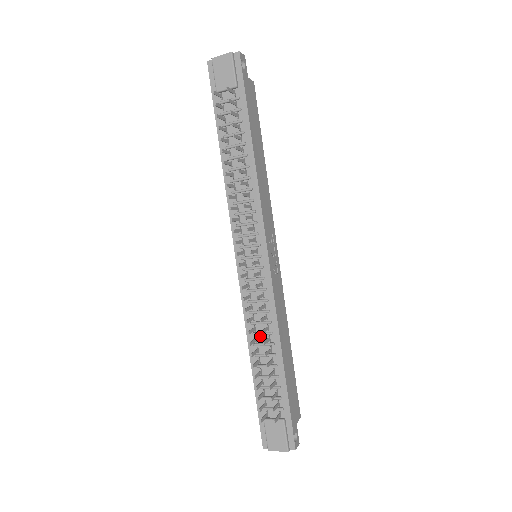
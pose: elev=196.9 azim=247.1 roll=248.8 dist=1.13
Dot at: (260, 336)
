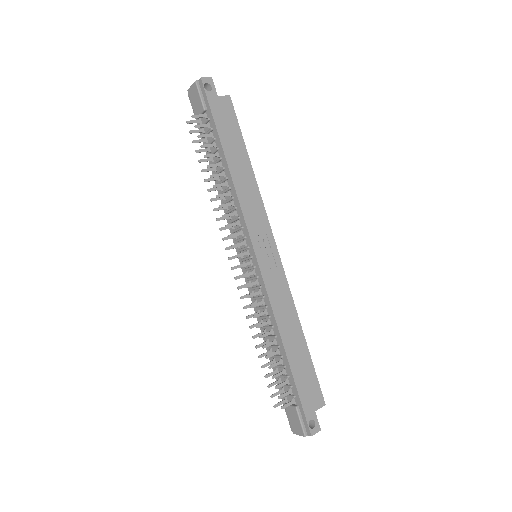
Dot at: (267, 329)
